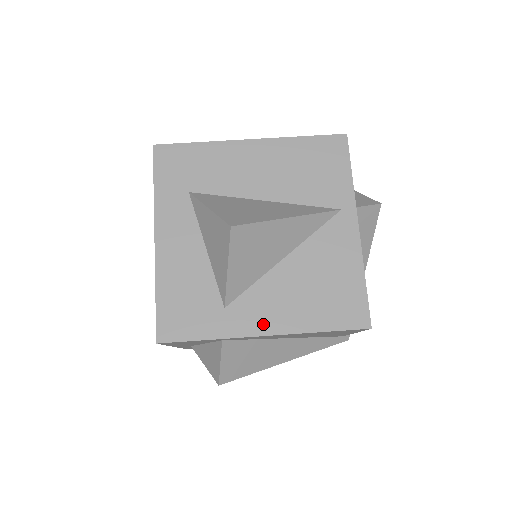
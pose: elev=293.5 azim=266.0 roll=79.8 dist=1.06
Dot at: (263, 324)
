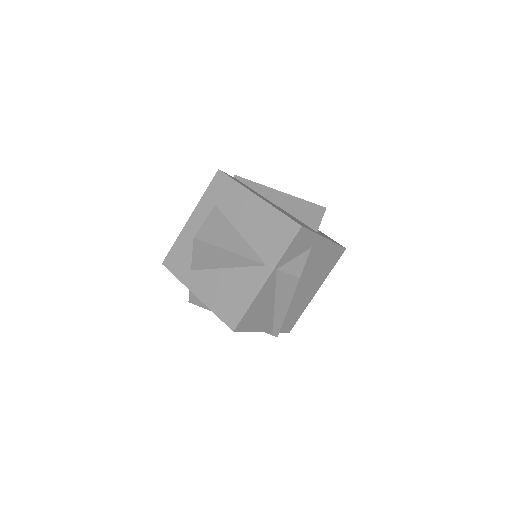
Dot at: (198, 290)
